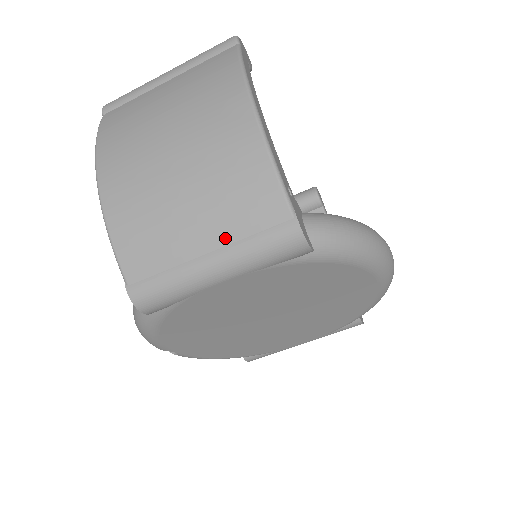
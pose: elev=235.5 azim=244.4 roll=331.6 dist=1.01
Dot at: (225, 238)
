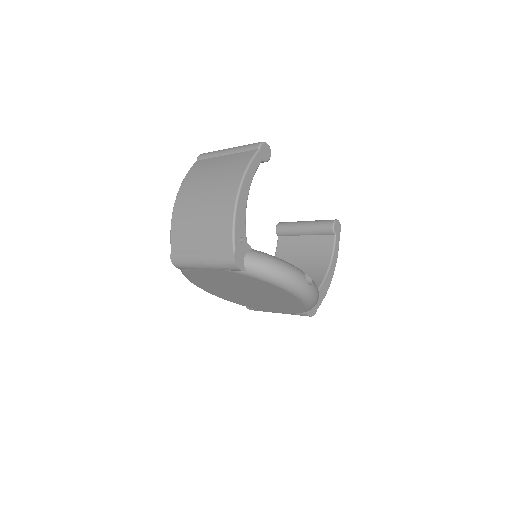
Dot at: (208, 250)
